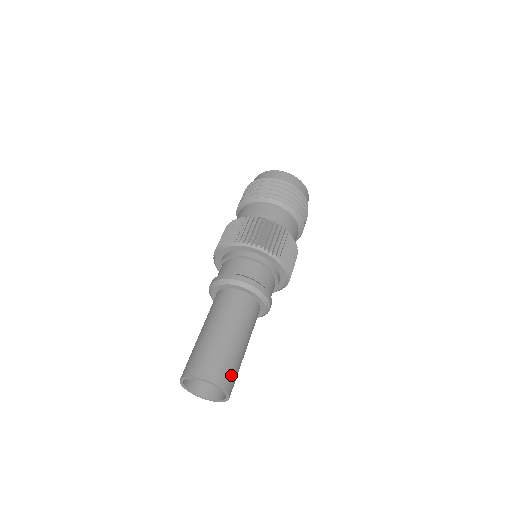
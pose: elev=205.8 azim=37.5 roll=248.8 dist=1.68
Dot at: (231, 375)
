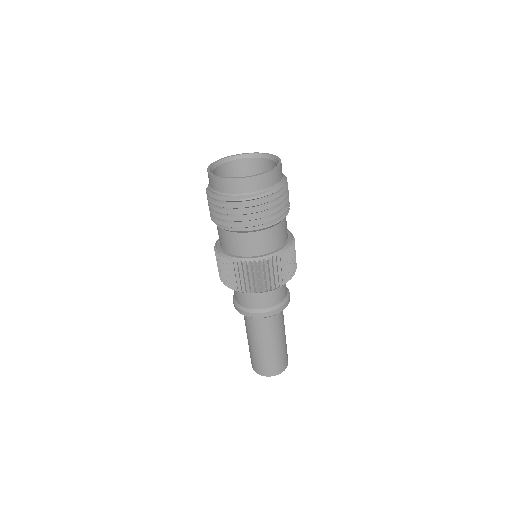
Dot at: occluded
